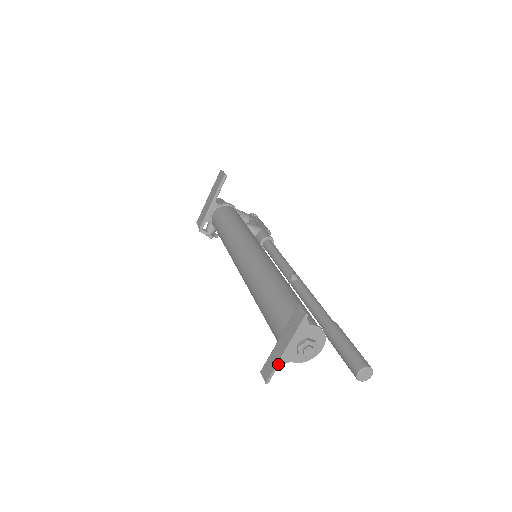
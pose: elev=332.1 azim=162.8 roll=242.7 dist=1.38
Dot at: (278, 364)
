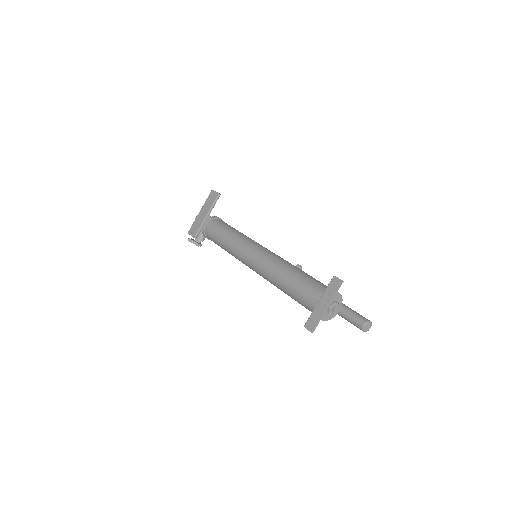
Dot at: (321, 318)
